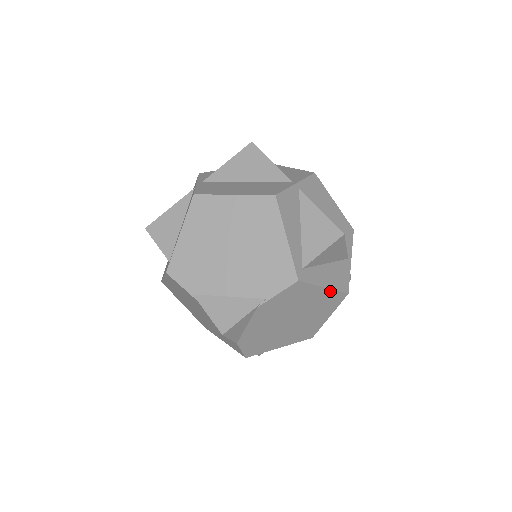
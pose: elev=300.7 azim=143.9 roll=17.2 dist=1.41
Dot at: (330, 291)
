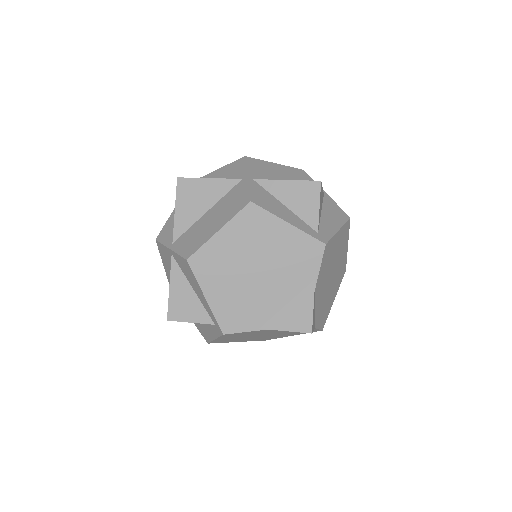
Dot at: (342, 229)
